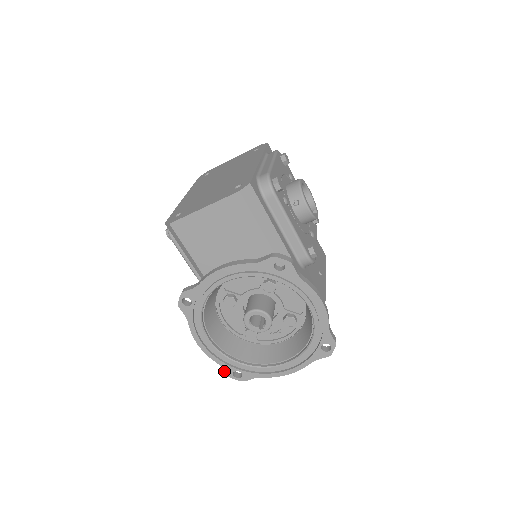
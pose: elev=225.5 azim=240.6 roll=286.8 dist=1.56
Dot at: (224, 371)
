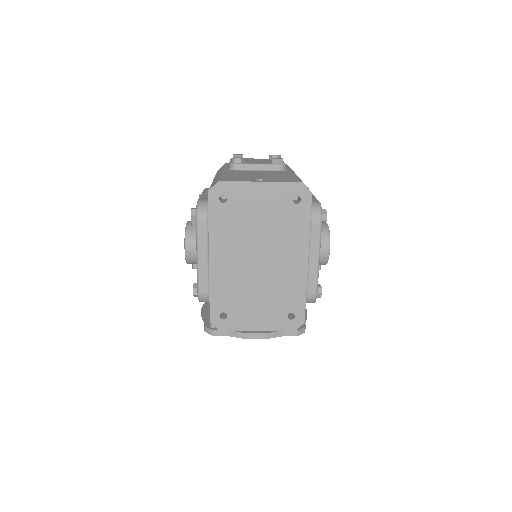
Dot at: occluded
